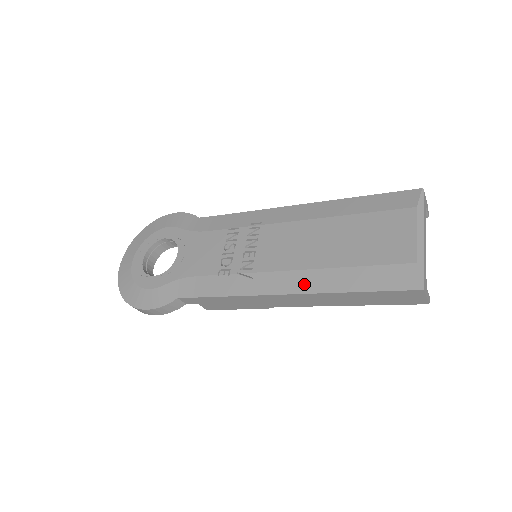
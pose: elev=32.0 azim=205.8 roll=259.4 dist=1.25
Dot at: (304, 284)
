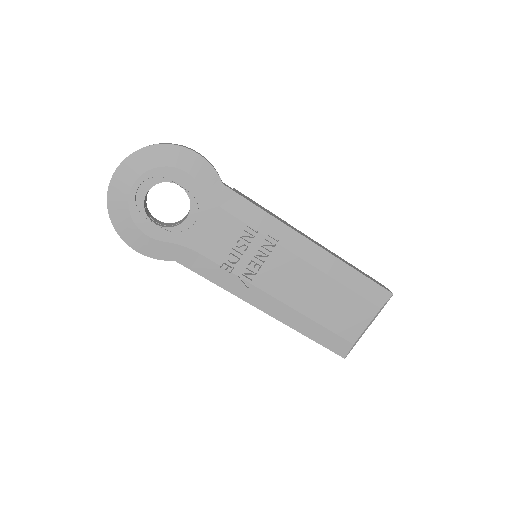
Dot at: (282, 315)
